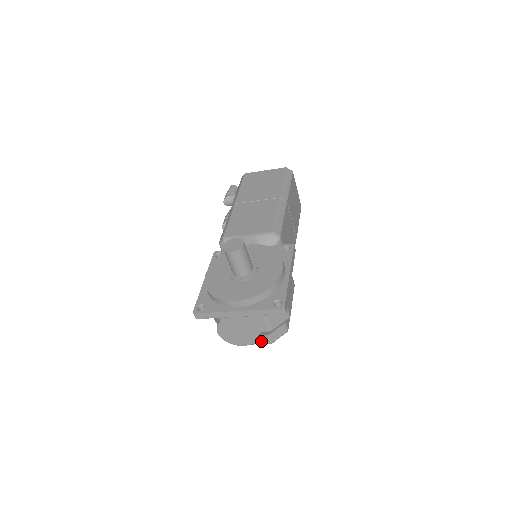
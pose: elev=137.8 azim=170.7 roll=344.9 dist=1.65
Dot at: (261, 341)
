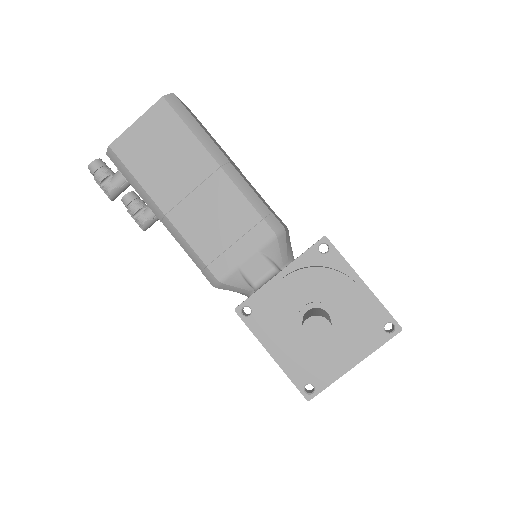
Dot at: occluded
